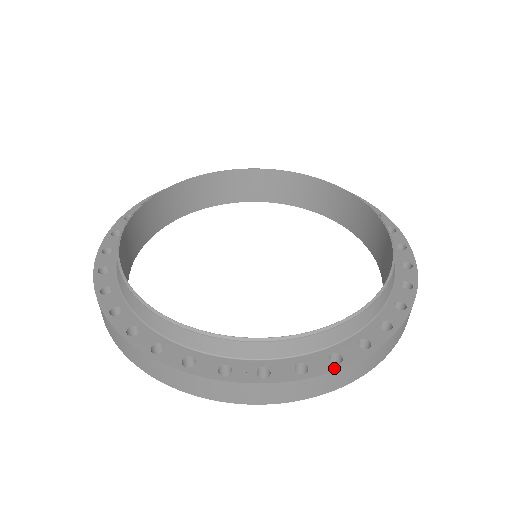
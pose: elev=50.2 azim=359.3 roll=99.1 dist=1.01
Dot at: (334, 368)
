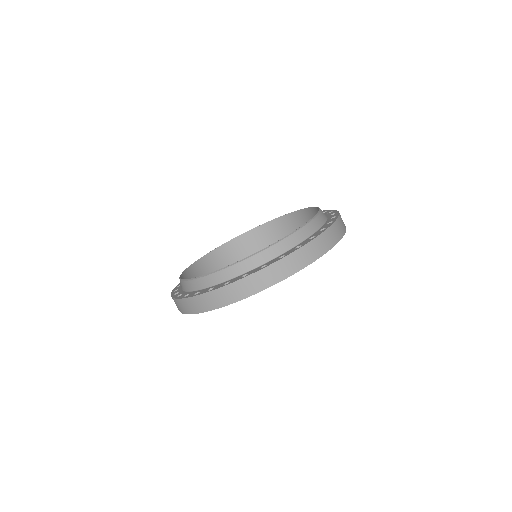
Dot at: (260, 269)
